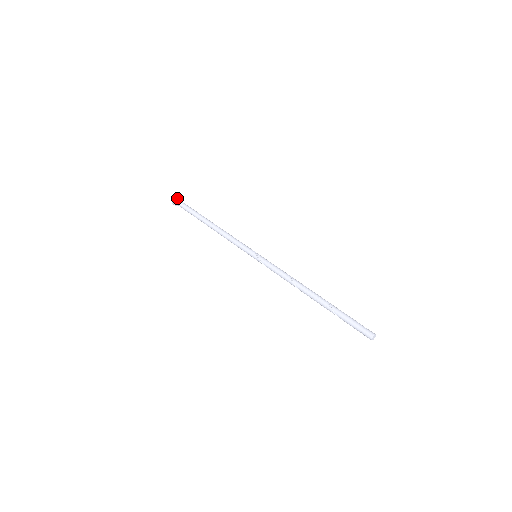
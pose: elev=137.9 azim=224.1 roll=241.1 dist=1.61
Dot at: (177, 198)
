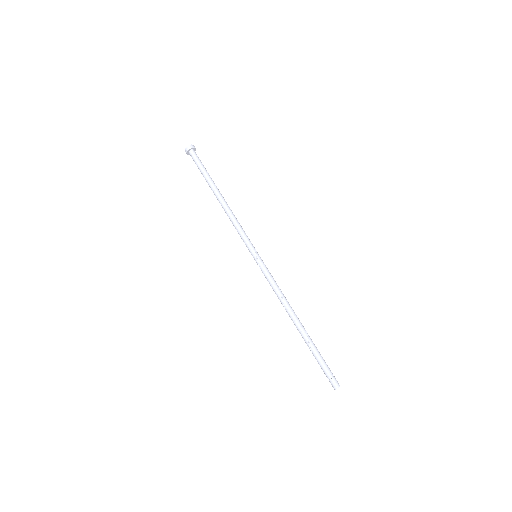
Dot at: (191, 148)
